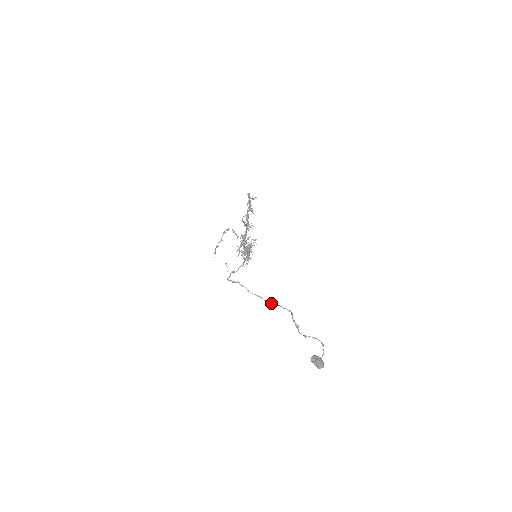
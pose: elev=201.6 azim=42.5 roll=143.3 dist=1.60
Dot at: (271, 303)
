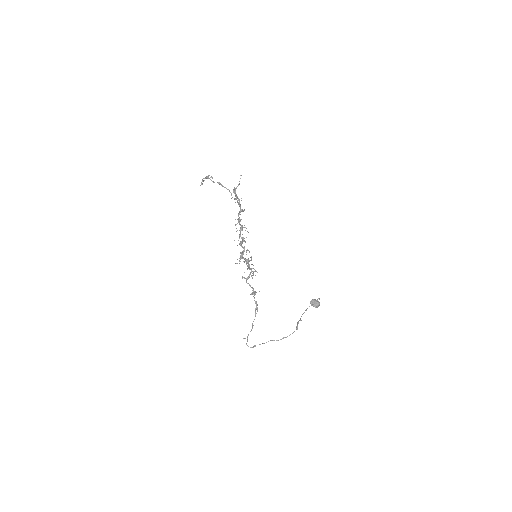
Dot at: occluded
